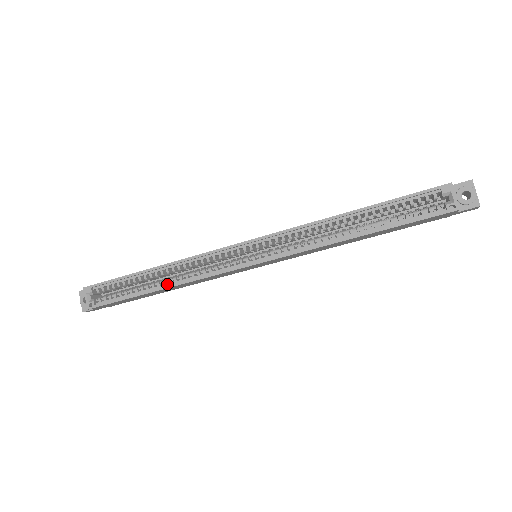
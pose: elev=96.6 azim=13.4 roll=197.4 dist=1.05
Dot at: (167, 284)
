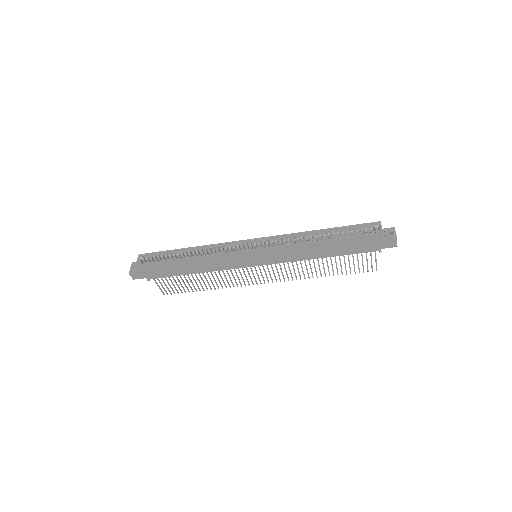
Dot at: (194, 257)
